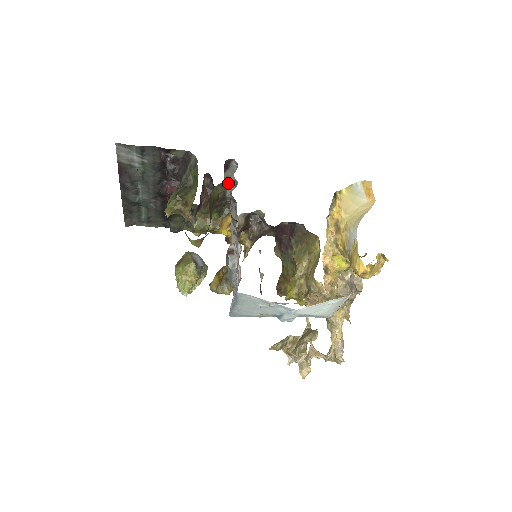
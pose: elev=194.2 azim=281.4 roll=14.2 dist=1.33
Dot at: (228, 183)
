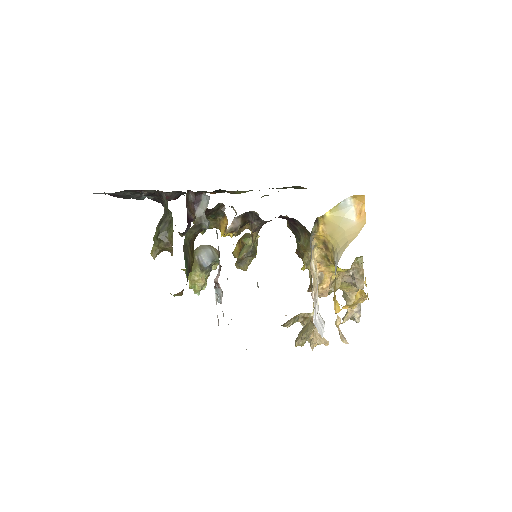
Dot at: (201, 222)
